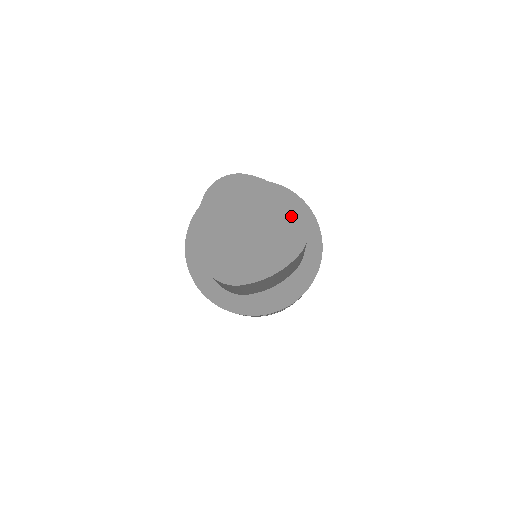
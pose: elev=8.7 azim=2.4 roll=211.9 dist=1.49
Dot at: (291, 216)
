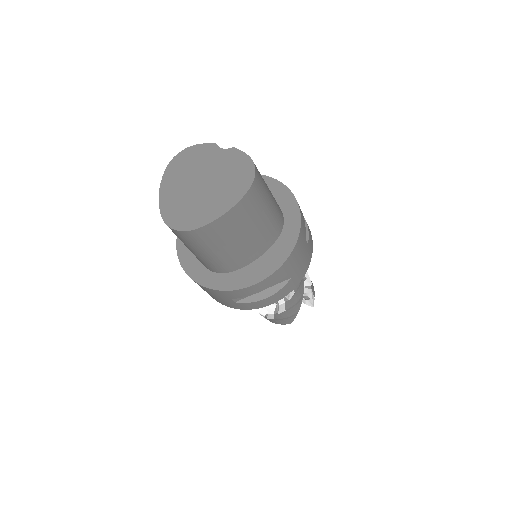
Dot at: (239, 164)
